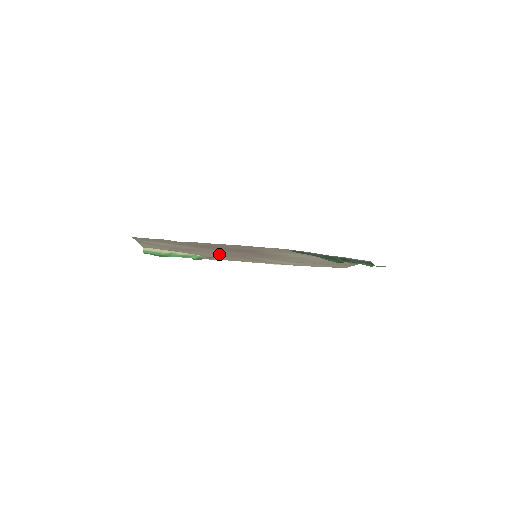
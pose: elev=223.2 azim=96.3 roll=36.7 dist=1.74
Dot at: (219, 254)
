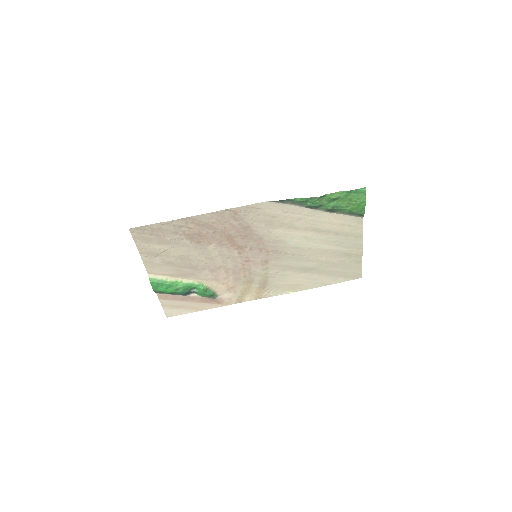
Dot at: (223, 273)
